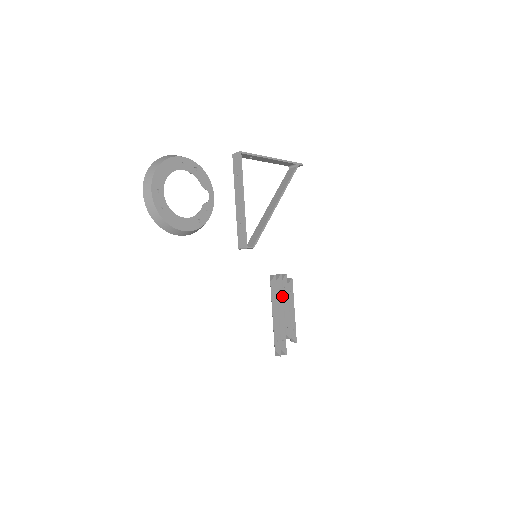
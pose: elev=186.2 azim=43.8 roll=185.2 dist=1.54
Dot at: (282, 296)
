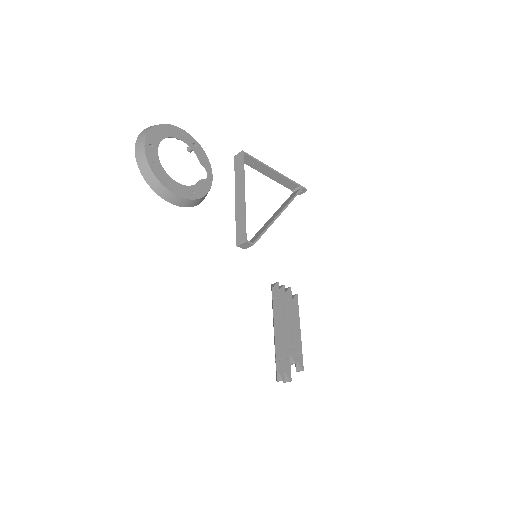
Dot at: (286, 309)
